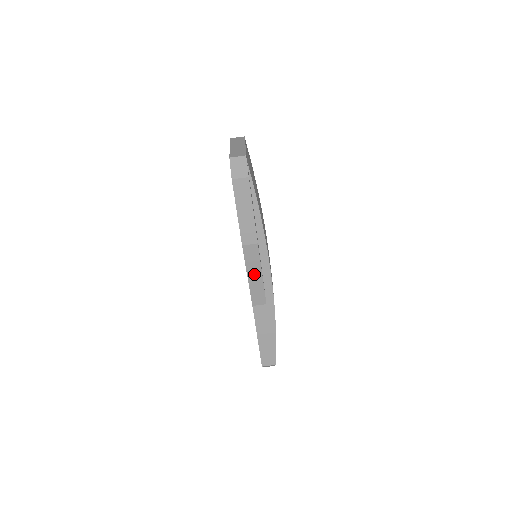
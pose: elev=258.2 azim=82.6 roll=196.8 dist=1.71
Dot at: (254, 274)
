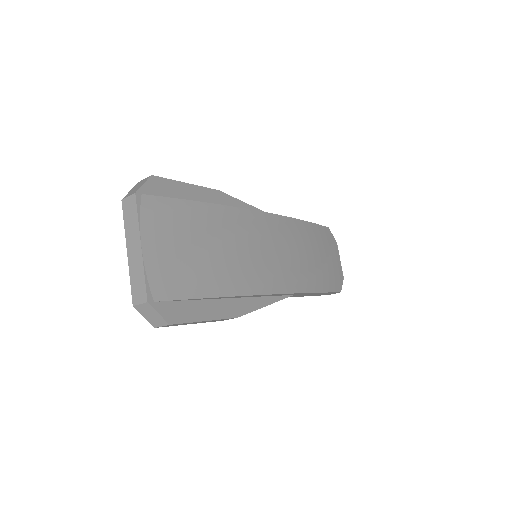
Dot at: occluded
